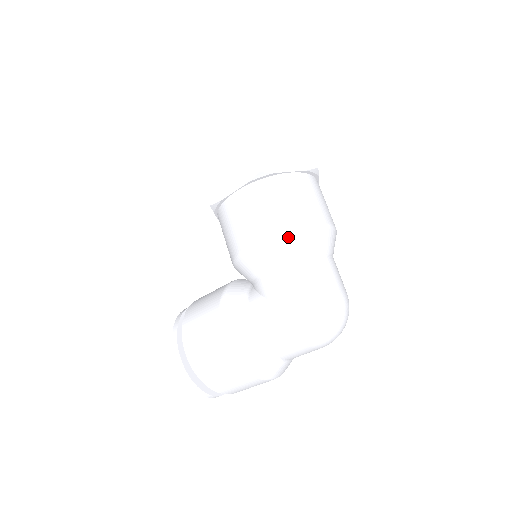
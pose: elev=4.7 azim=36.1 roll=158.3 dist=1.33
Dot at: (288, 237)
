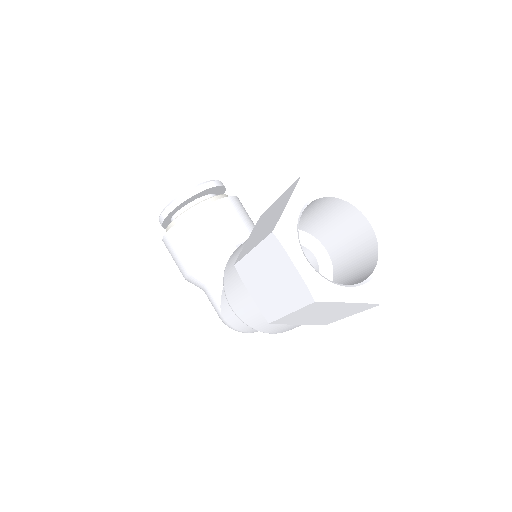
Dot at: (252, 328)
